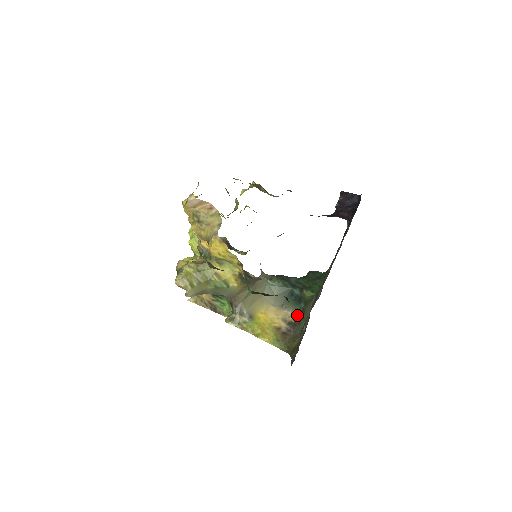
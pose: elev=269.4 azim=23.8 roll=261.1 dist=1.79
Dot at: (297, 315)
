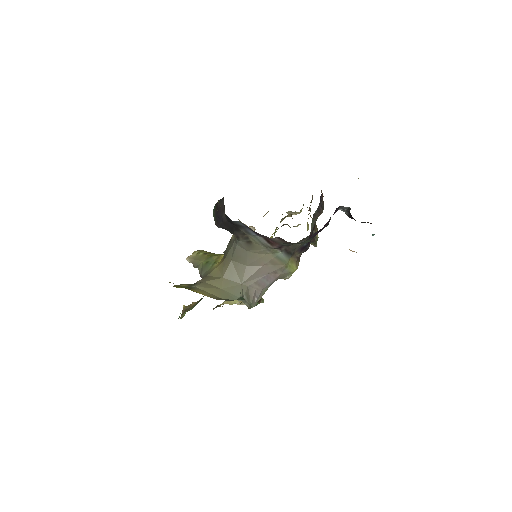
Dot at: occluded
